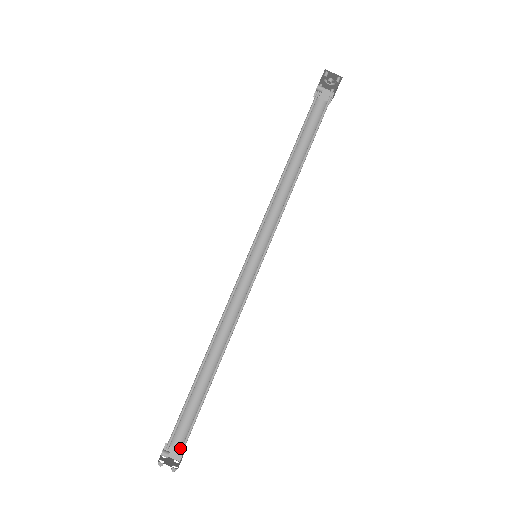
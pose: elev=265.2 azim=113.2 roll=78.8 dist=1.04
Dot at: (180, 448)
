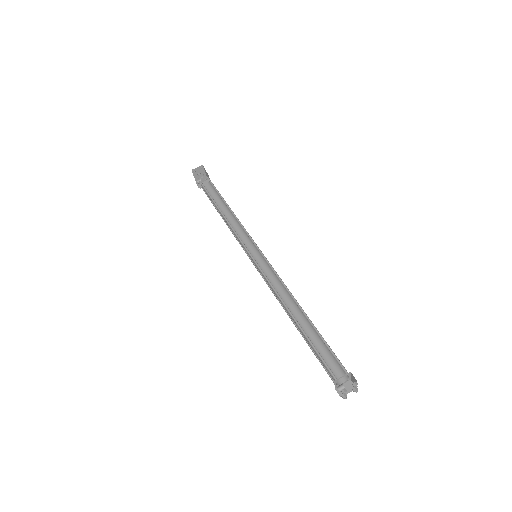
Dot at: (345, 379)
